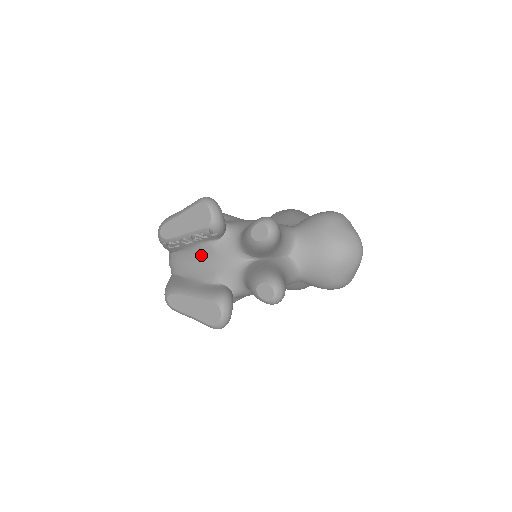
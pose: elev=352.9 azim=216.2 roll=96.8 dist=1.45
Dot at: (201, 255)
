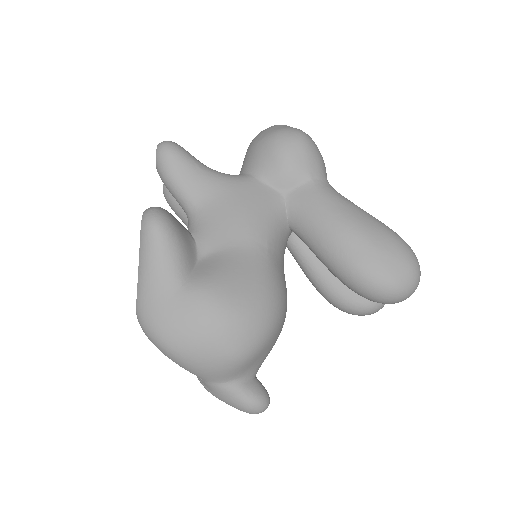
Dot at: occluded
